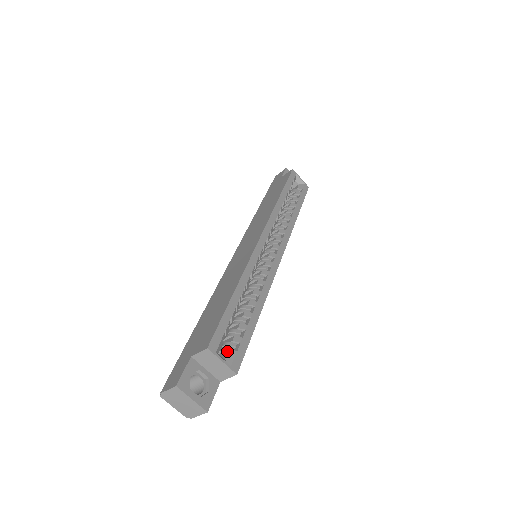
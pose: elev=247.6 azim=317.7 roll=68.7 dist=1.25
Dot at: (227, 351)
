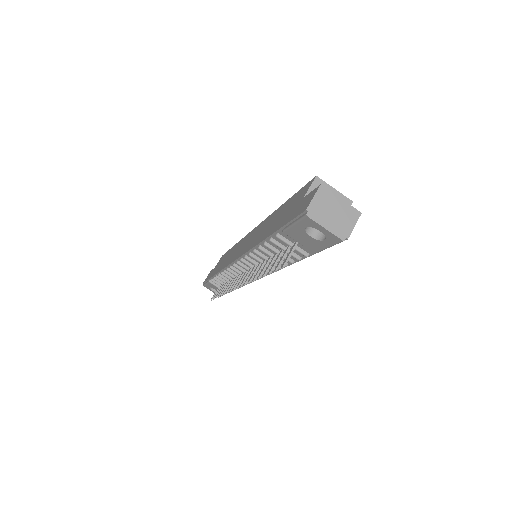
Dot at: occluded
